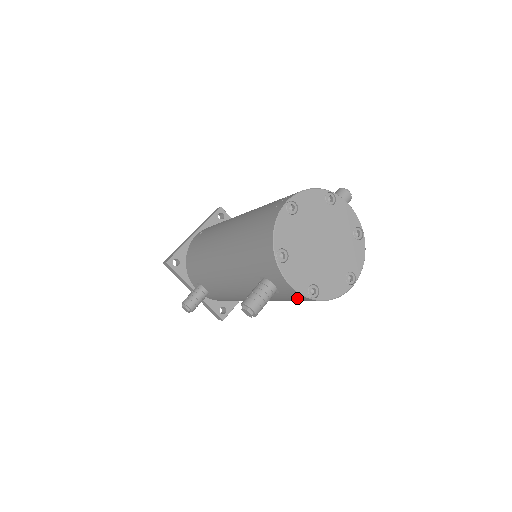
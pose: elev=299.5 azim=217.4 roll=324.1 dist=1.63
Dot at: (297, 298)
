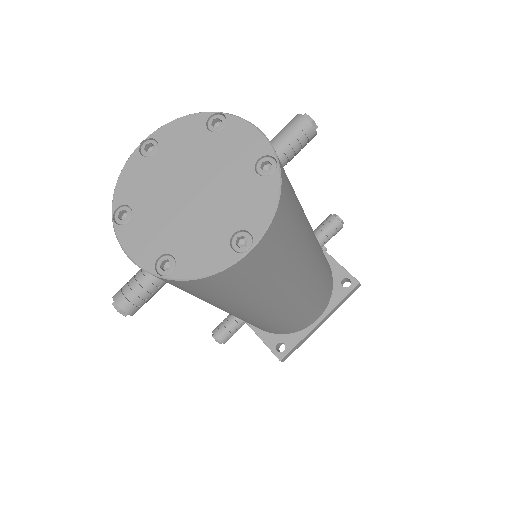
Dot at: (171, 283)
